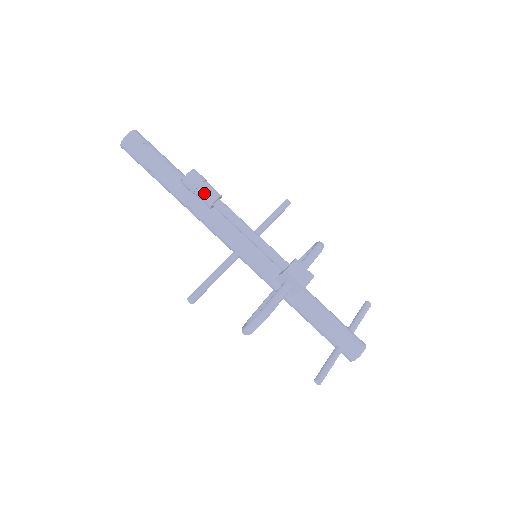
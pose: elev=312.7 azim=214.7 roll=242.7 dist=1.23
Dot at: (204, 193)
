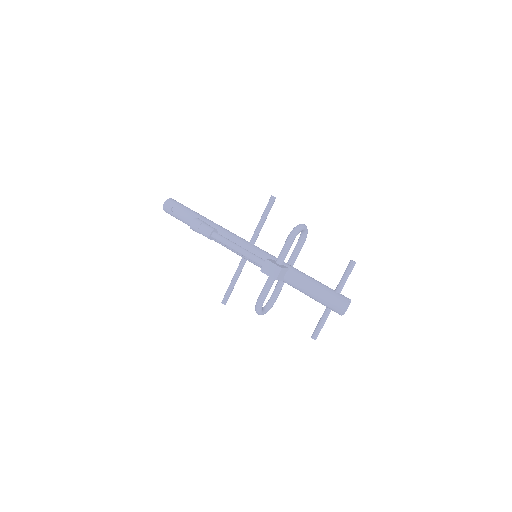
Dot at: (203, 234)
